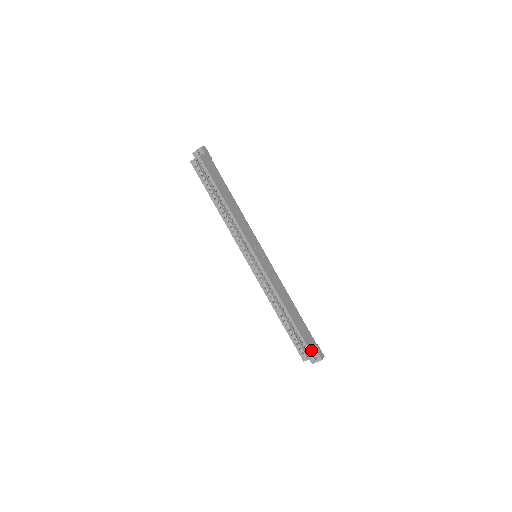
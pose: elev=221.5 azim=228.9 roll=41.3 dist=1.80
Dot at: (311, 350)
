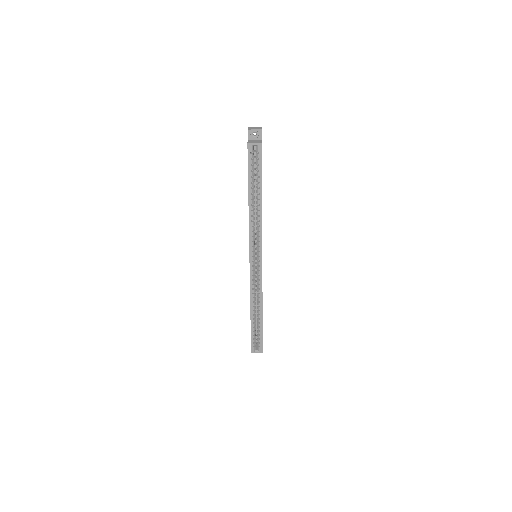
Dot at: (262, 346)
